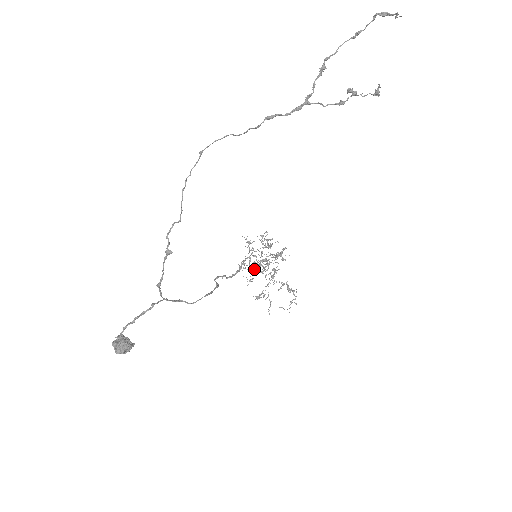
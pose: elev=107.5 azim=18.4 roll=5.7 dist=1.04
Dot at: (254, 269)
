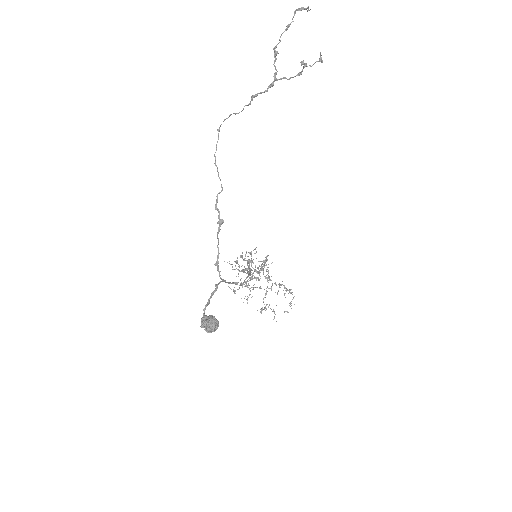
Dot at: occluded
